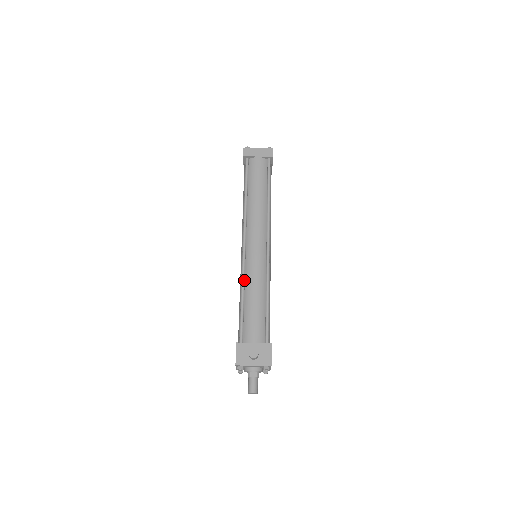
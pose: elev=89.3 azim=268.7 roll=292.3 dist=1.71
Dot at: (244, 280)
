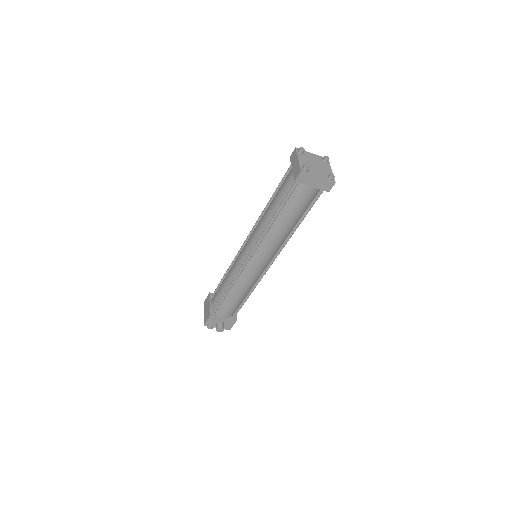
Dot at: (235, 282)
